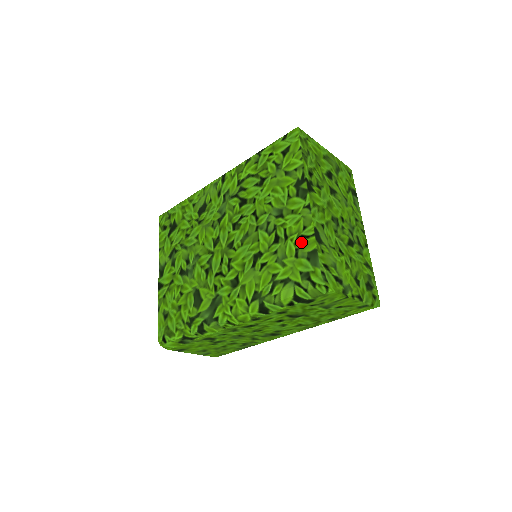
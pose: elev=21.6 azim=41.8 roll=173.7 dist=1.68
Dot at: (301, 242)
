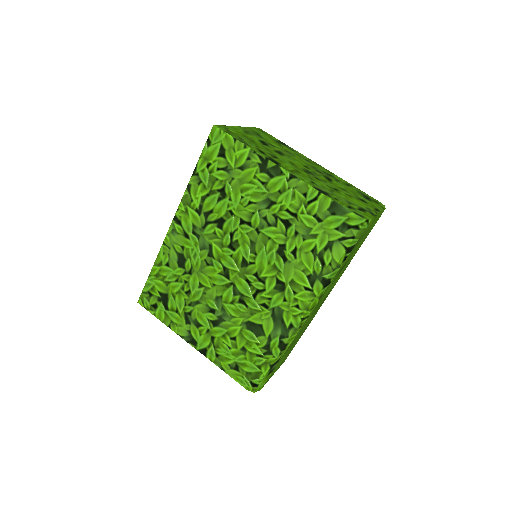
Dot at: (313, 207)
